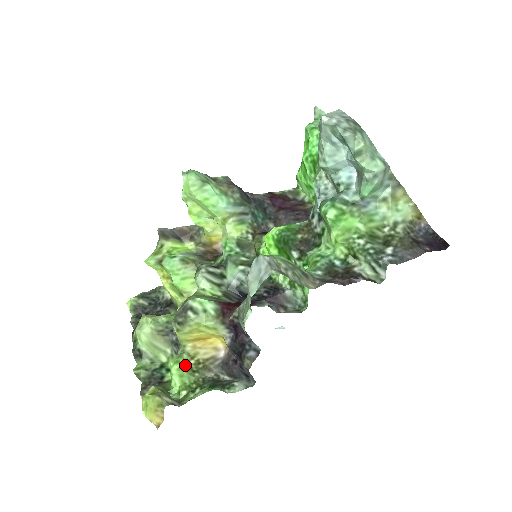
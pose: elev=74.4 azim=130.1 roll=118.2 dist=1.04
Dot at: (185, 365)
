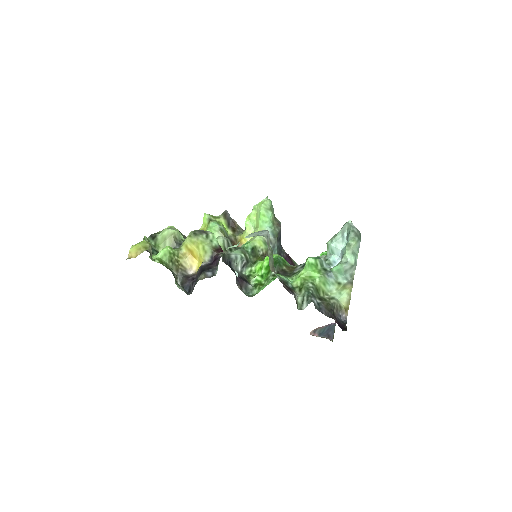
Dot at: (172, 253)
